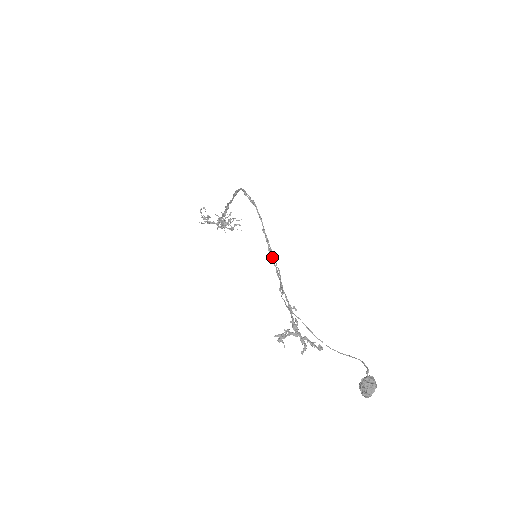
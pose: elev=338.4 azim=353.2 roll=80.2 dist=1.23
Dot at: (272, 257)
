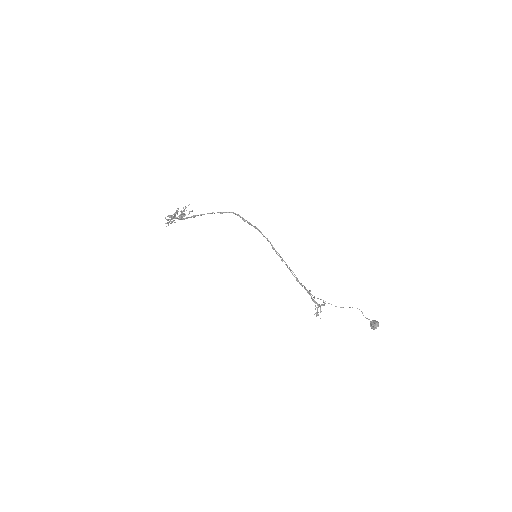
Dot at: (286, 264)
